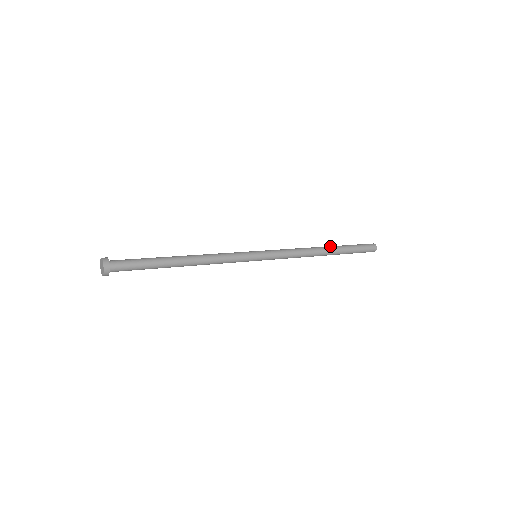
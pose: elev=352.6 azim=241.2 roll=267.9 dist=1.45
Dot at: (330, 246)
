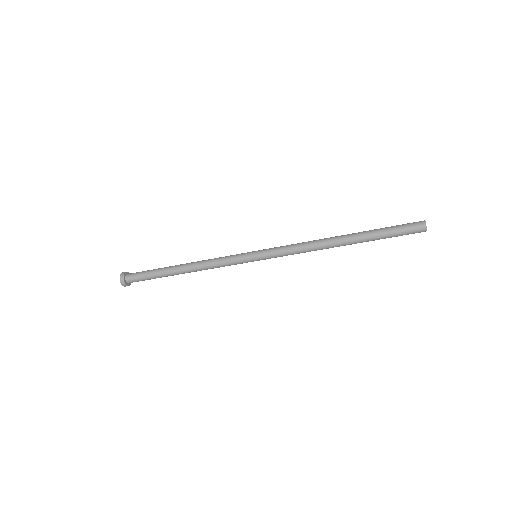
Dot at: occluded
